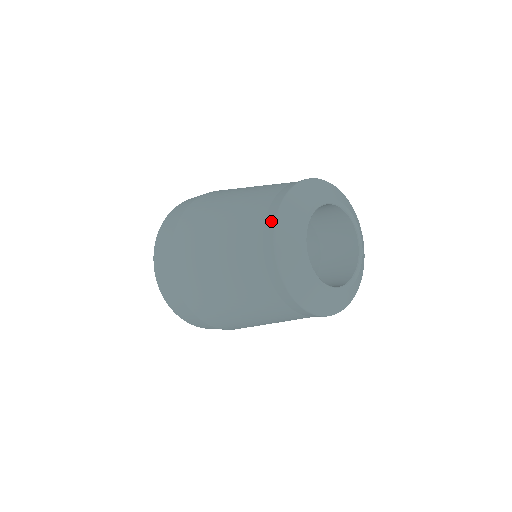
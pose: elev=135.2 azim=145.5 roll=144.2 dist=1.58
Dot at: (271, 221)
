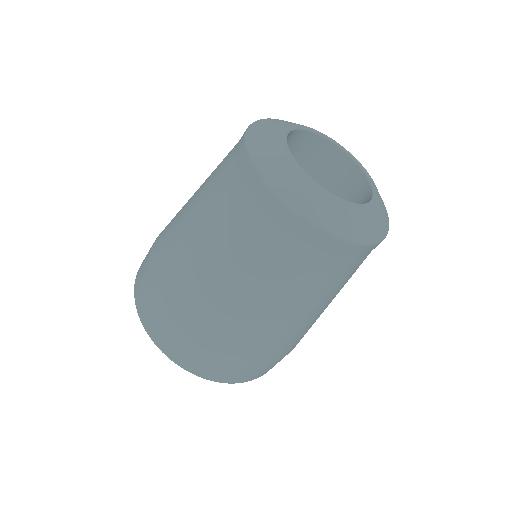
Dot at: (287, 216)
